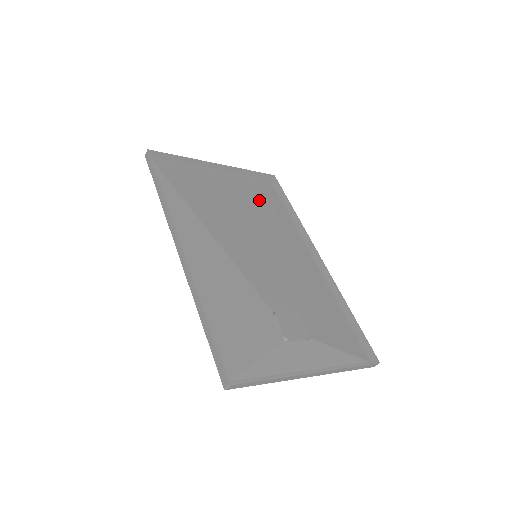
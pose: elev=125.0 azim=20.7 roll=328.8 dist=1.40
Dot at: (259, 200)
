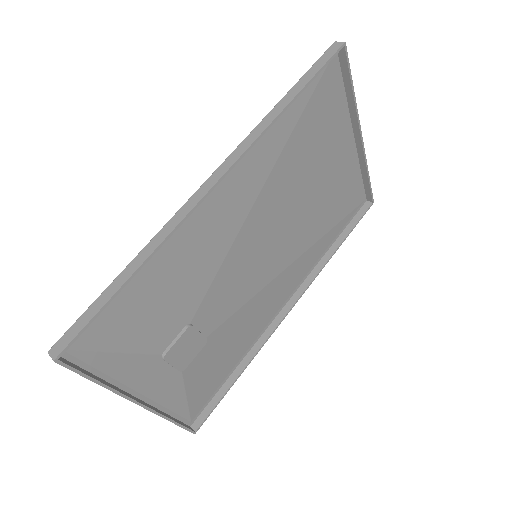
Dot at: (334, 208)
